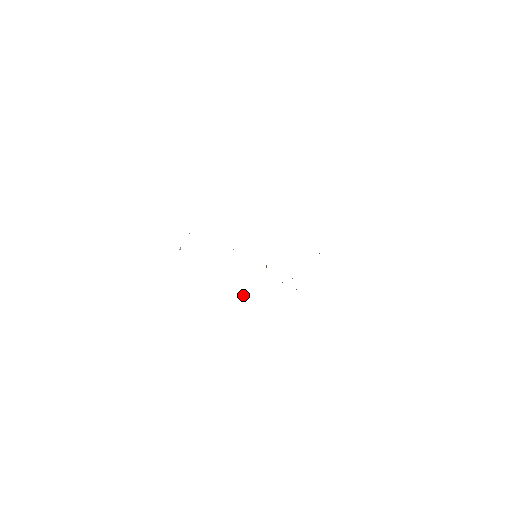
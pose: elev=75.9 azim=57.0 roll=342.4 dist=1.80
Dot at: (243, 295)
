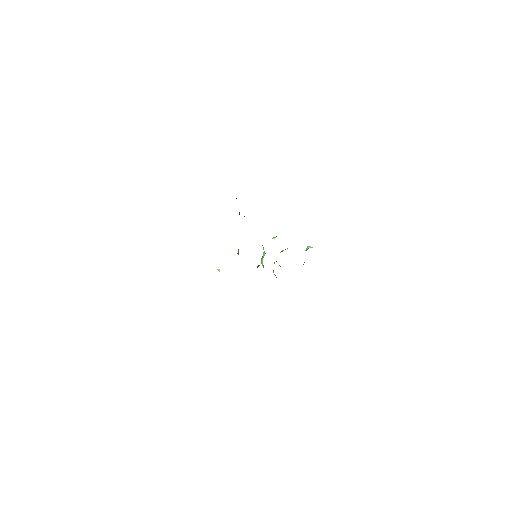
Dot at: (219, 269)
